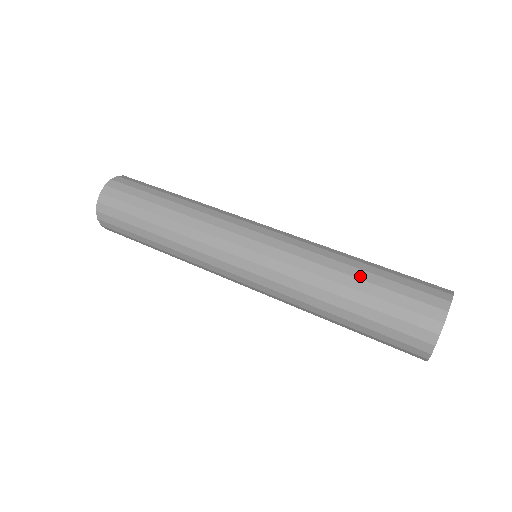
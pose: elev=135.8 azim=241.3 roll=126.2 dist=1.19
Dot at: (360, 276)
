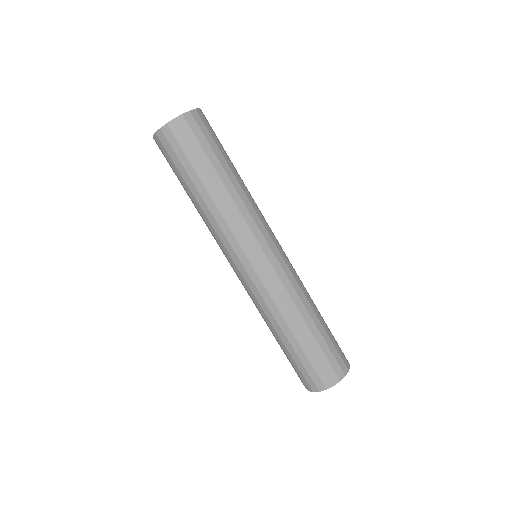
Dot at: (312, 329)
